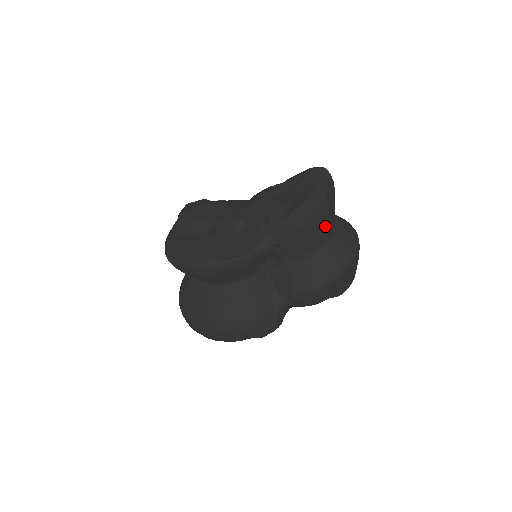
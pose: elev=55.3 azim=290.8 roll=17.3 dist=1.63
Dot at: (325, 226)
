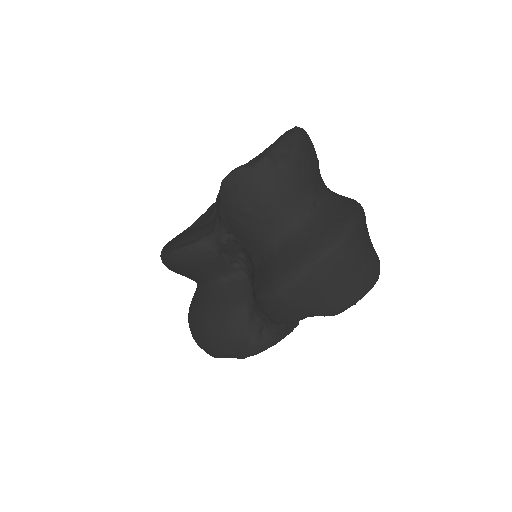
Dot at: (275, 204)
